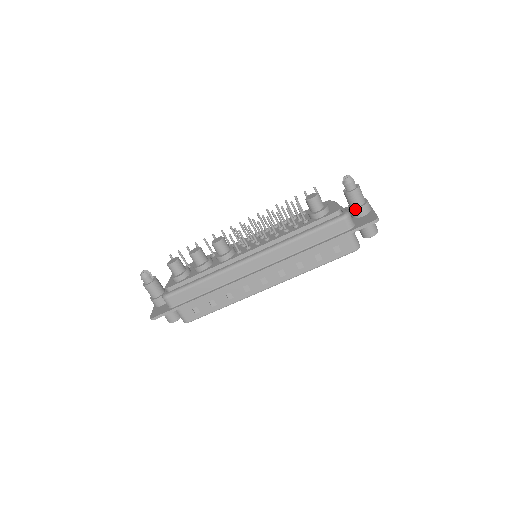
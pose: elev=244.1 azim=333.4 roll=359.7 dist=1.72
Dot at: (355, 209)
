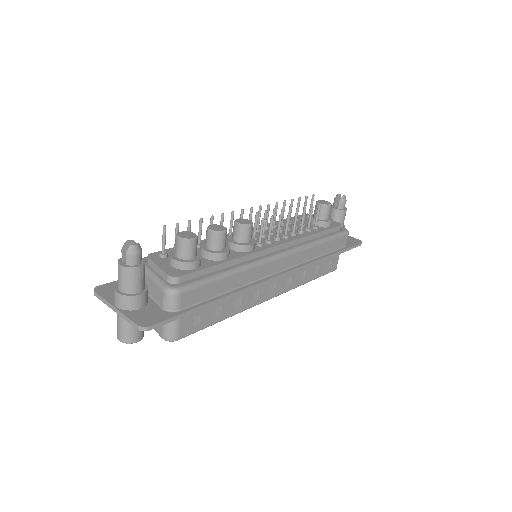
Dot at: occluded
